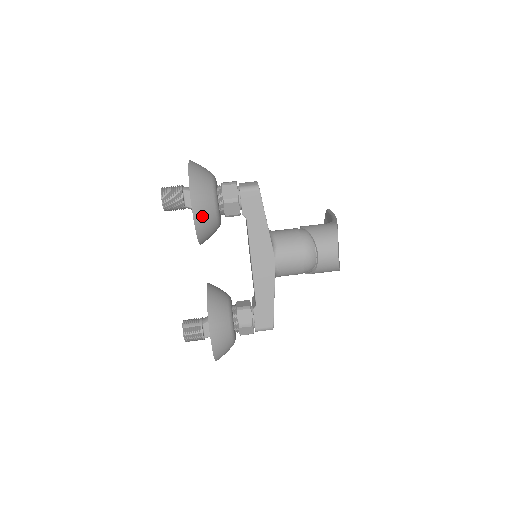
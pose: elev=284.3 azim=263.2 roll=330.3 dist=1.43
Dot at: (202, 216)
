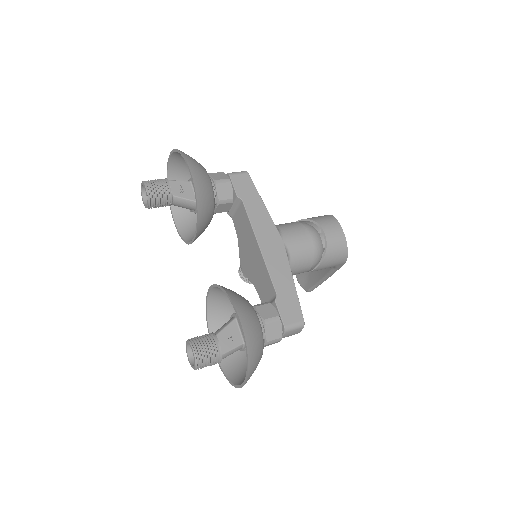
Dot at: (200, 182)
